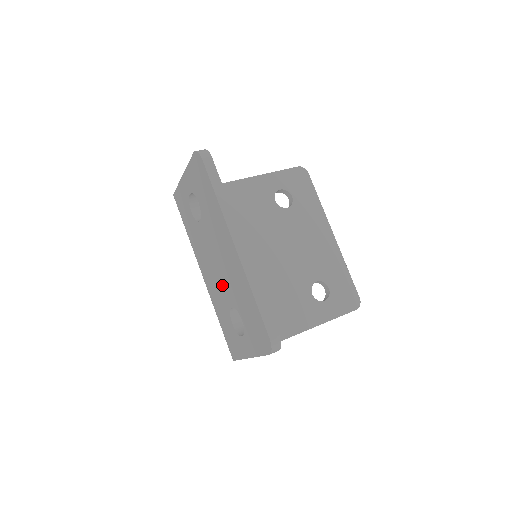
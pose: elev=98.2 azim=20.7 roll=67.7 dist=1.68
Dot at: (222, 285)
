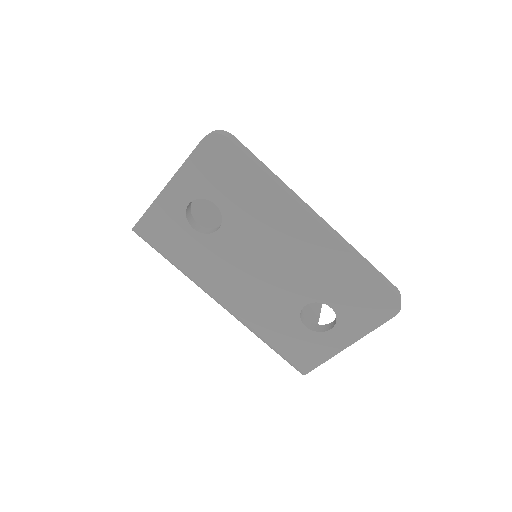
Dot at: (280, 288)
